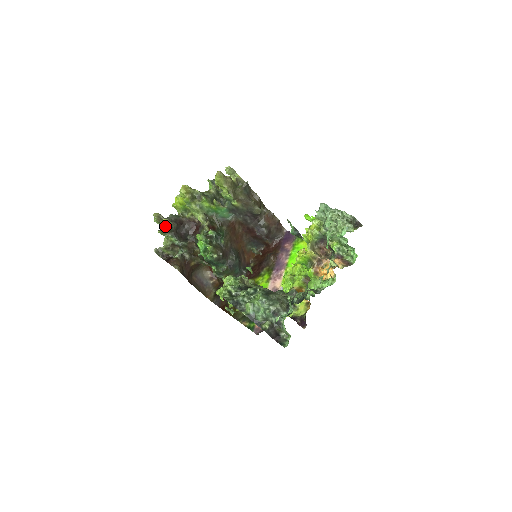
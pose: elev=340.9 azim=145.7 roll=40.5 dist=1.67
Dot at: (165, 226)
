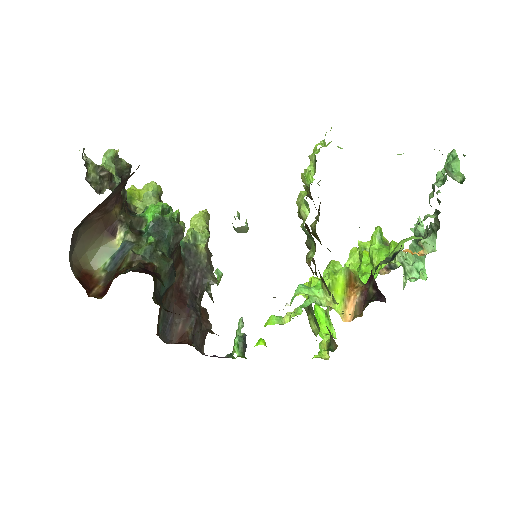
Dot at: (124, 161)
